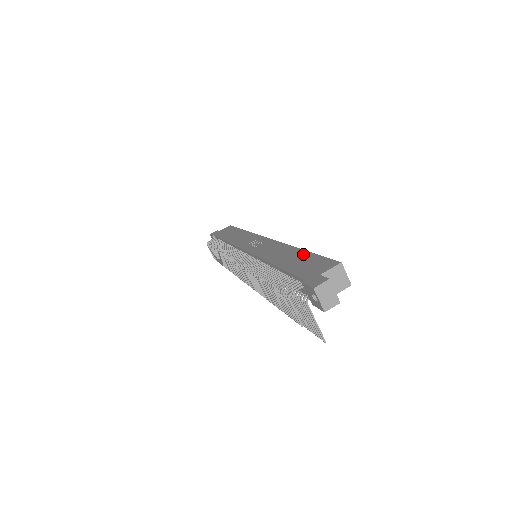
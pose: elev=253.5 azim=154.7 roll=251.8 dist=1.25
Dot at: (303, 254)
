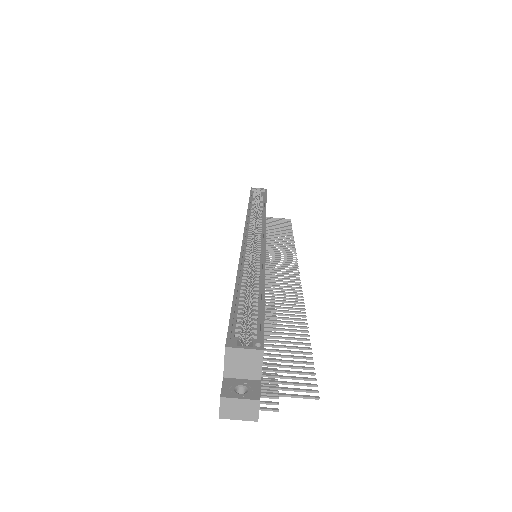
Dot at: occluded
